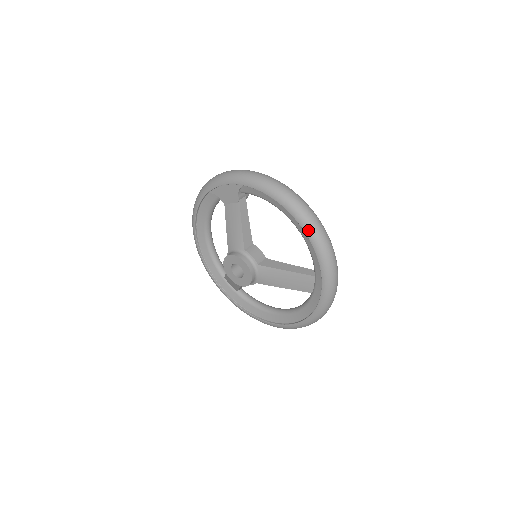
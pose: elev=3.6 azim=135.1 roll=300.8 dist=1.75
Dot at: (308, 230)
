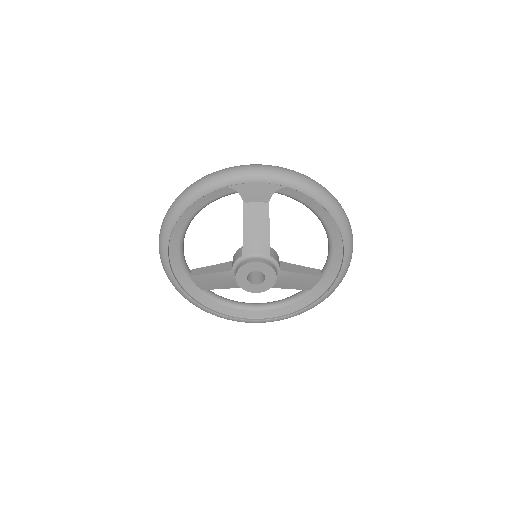
Dot at: (347, 238)
